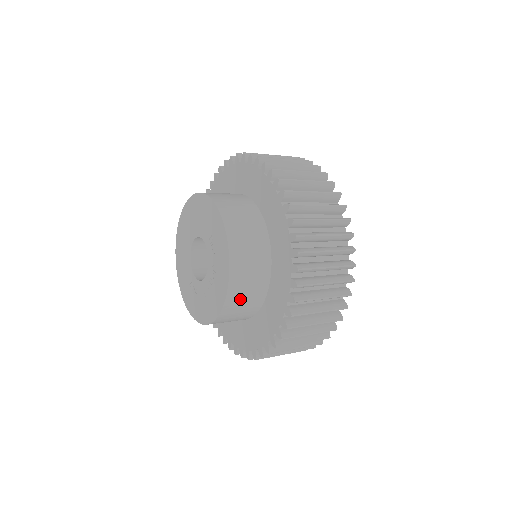
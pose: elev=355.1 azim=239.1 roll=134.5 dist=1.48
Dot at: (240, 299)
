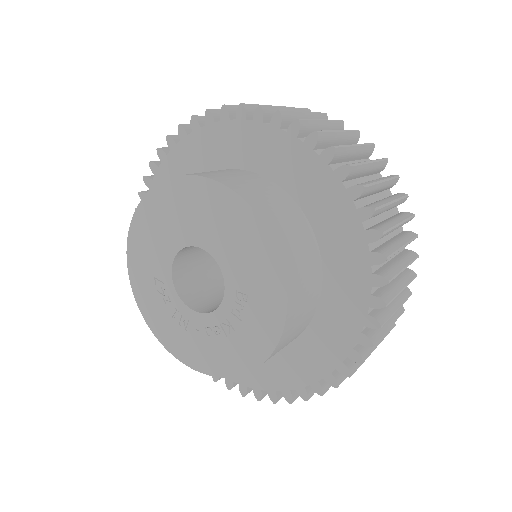
Dot at: occluded
